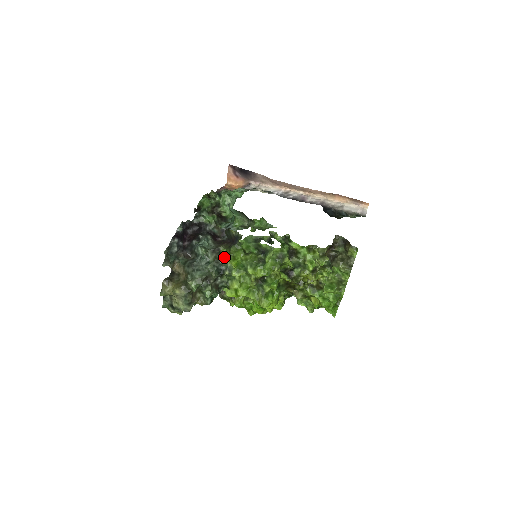
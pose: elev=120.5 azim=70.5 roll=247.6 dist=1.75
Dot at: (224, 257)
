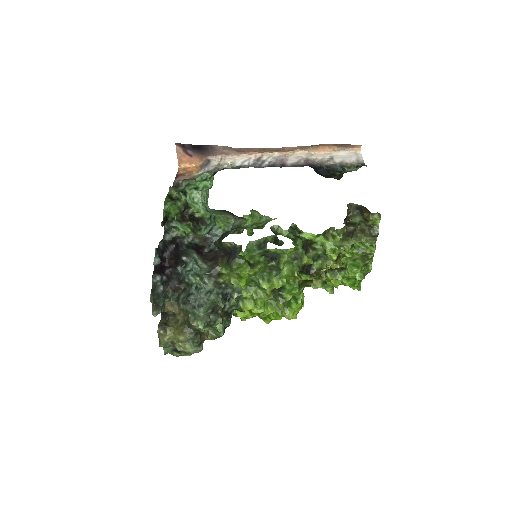
Dot at: (227, 279)
